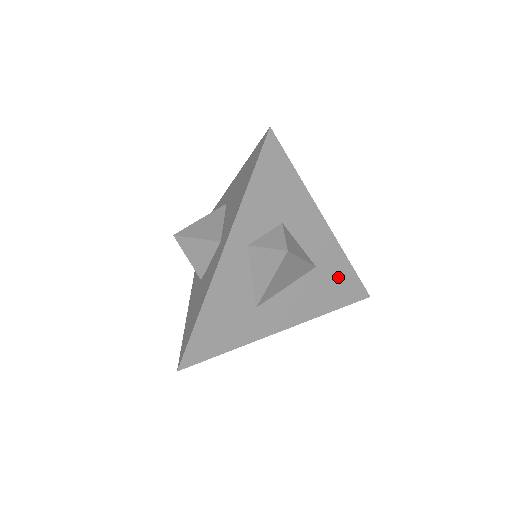
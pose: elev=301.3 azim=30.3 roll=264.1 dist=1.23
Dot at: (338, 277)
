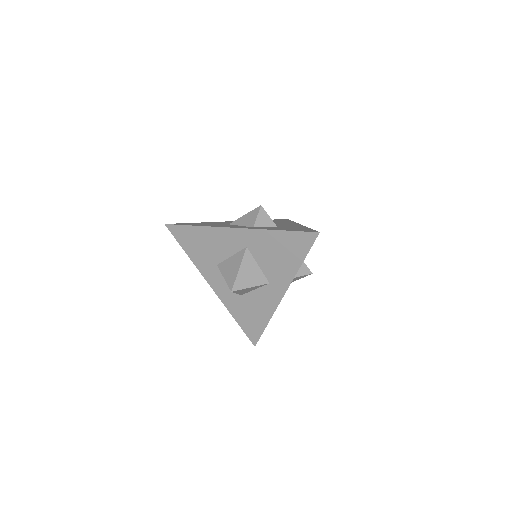
Dot at: occluded
